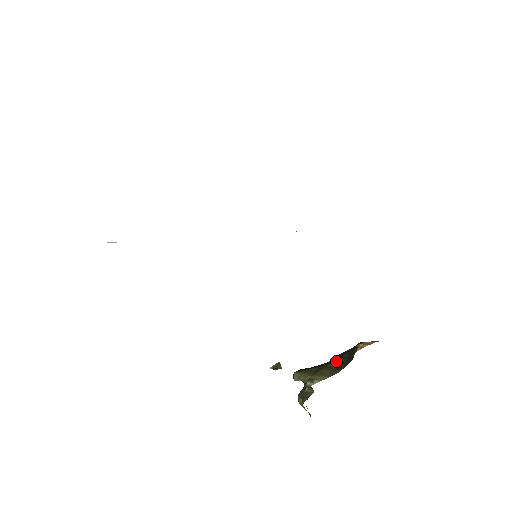
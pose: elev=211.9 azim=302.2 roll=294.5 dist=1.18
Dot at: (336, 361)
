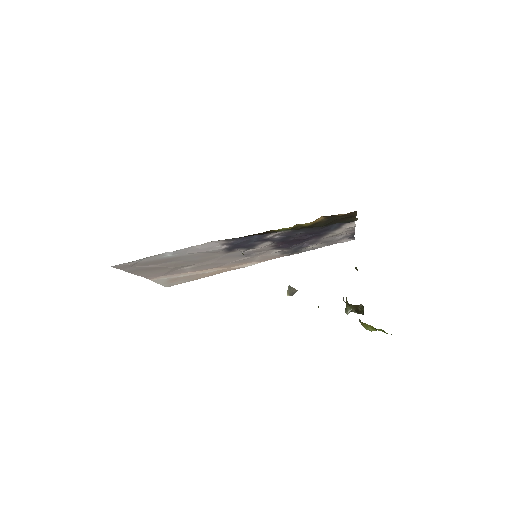
Dot at: occluded
